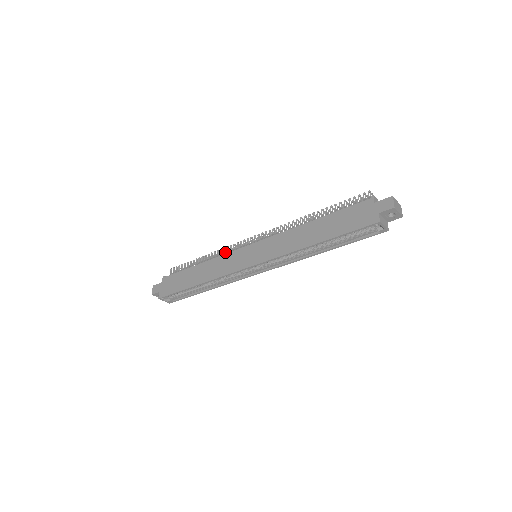
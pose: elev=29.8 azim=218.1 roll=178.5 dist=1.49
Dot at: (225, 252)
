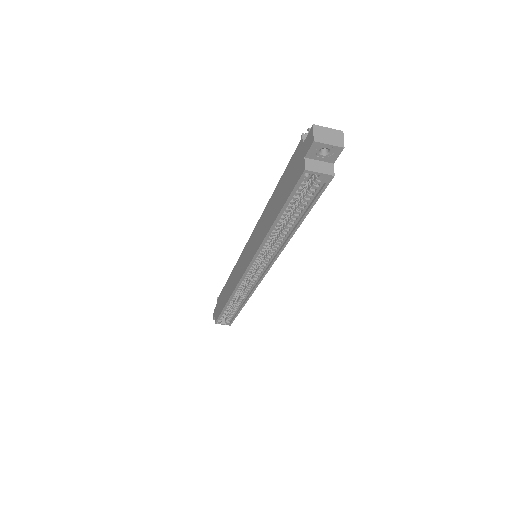
Dot at: occluded
